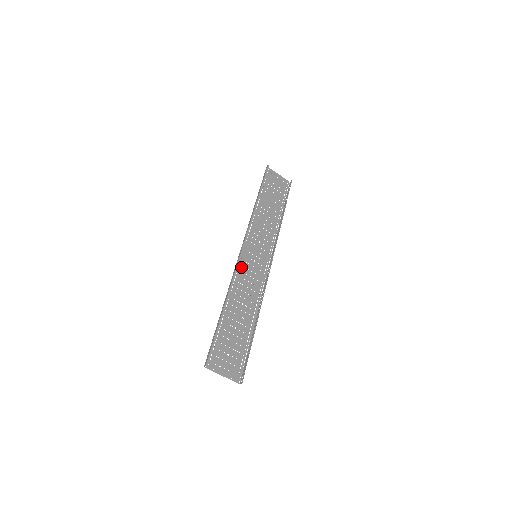
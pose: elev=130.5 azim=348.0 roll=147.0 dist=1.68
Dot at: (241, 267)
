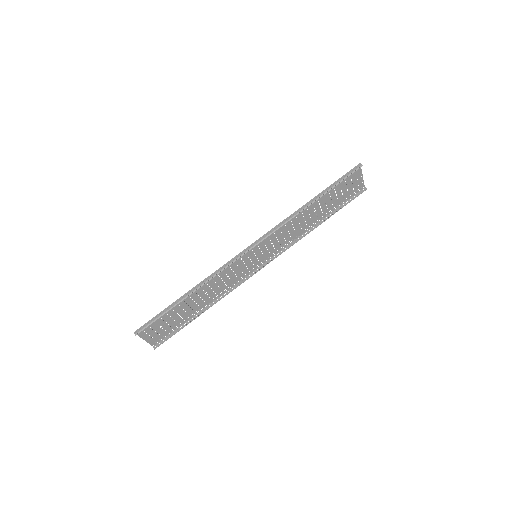
Dot at: (233, 263)
